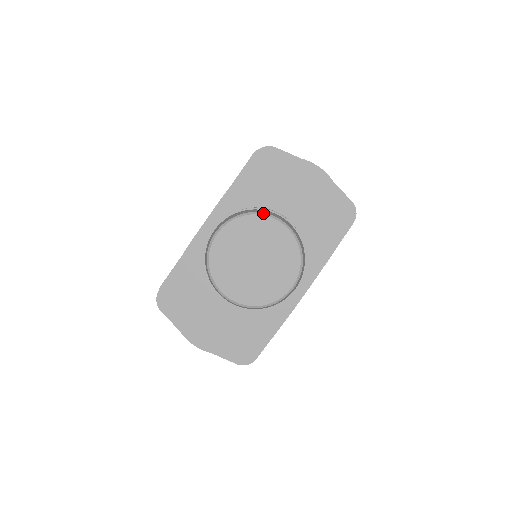
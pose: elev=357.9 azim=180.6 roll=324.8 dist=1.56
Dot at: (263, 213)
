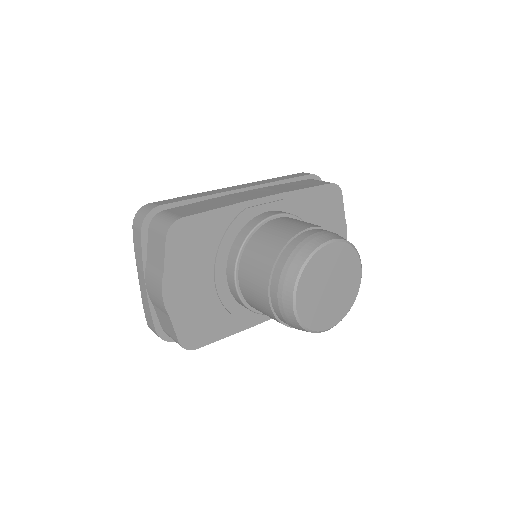
Dot at: occluded
